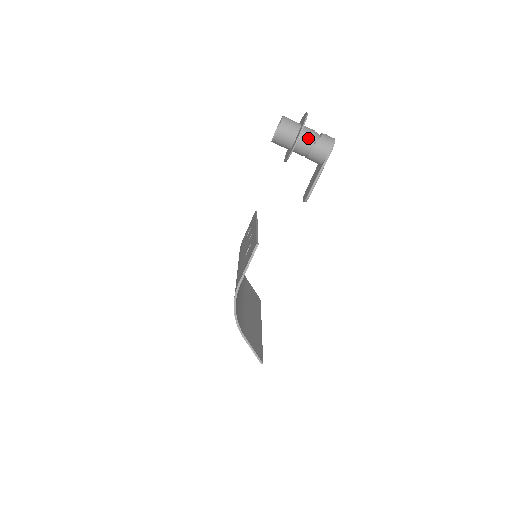
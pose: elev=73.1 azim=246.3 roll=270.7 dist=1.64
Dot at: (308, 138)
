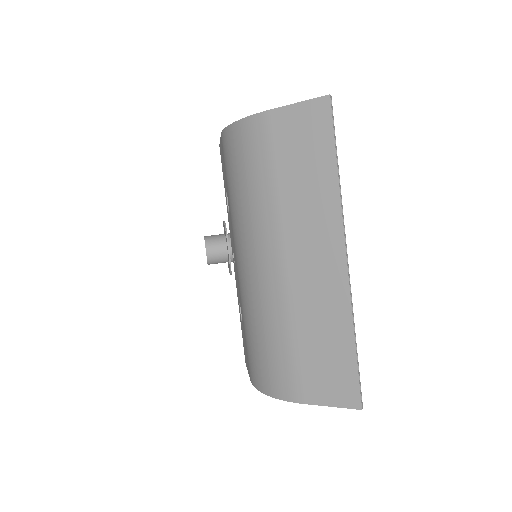
Dot at: occluded
